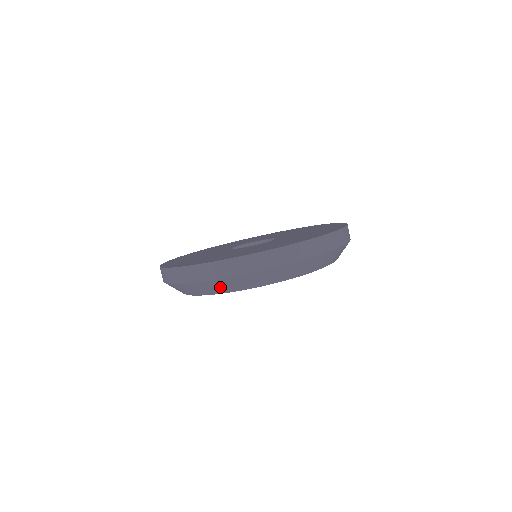
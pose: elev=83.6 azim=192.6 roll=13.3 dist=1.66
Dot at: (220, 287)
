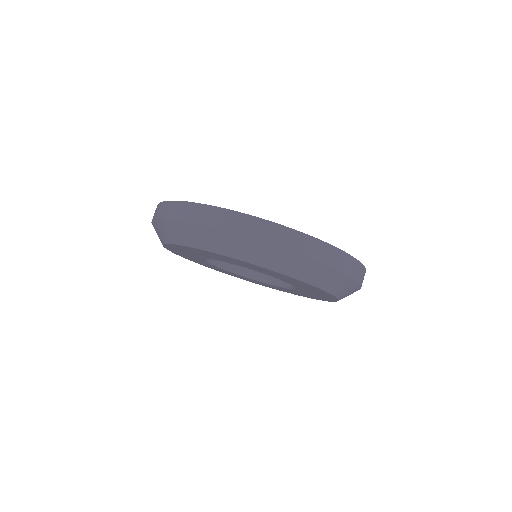
Dot at: (158, 235)
